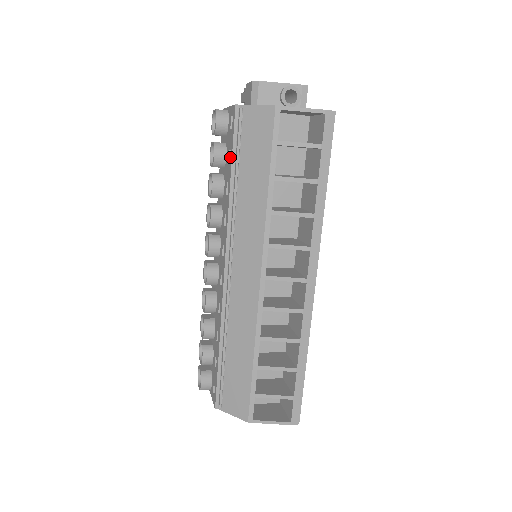
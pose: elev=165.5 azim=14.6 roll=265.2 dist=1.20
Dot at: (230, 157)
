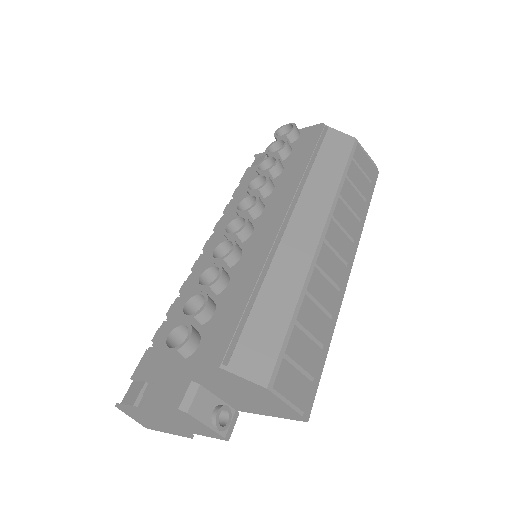
Dot at: (307, 149)
